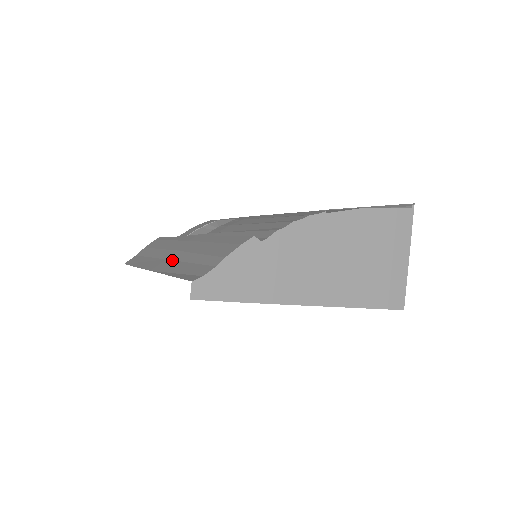
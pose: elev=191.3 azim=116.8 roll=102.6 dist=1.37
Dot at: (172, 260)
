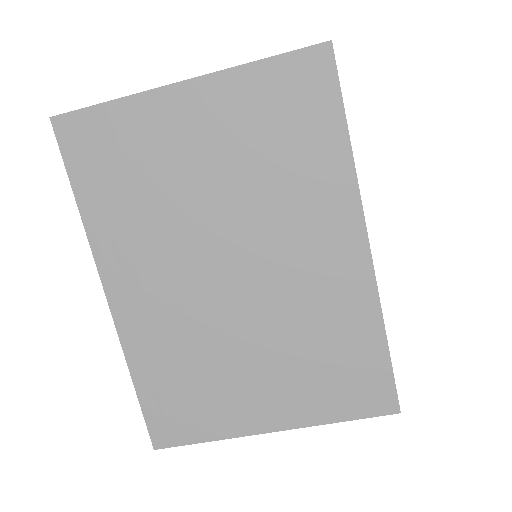
Dot at: occluded
